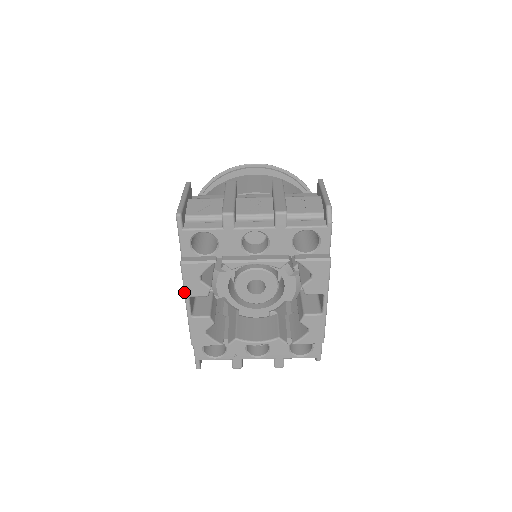
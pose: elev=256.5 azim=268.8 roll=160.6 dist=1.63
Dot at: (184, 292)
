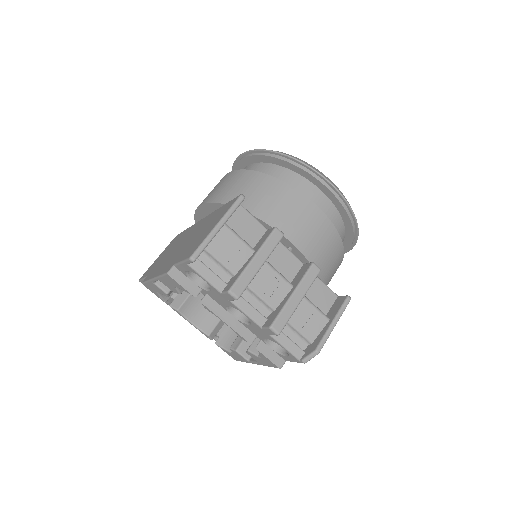
Dot at: (158, 277)
